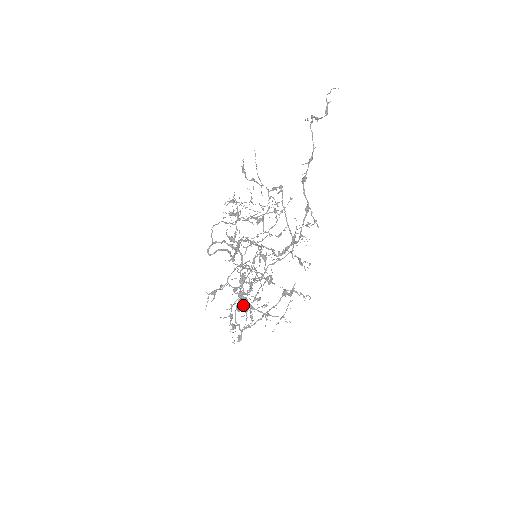
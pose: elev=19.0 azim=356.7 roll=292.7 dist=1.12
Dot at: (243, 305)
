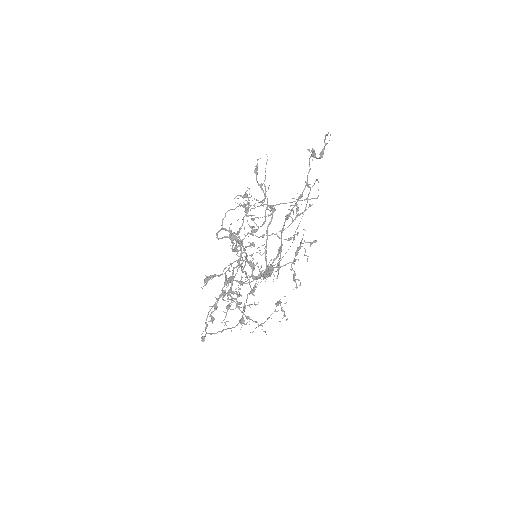
Dot at: occluded
